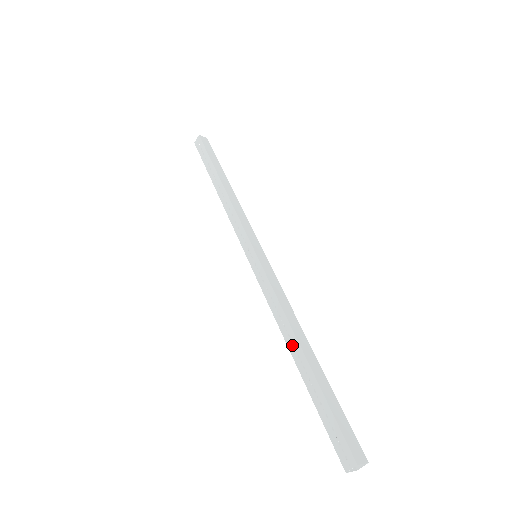
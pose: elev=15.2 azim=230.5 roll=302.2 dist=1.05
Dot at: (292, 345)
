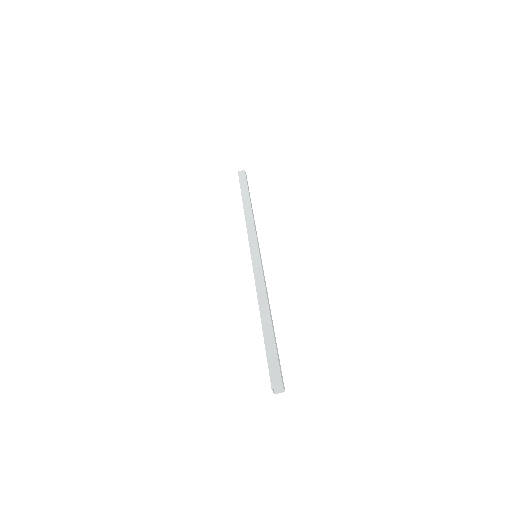
Dot at: occluded
